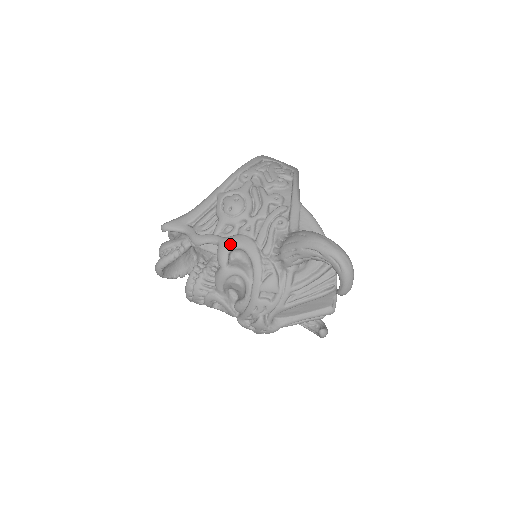
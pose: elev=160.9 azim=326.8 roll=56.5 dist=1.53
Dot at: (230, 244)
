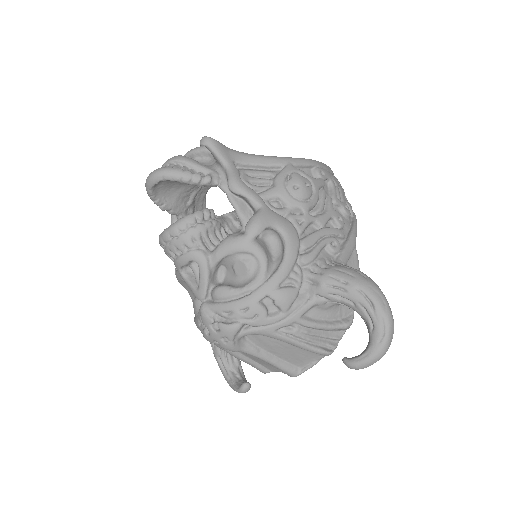
Dot at: (275, 220)
